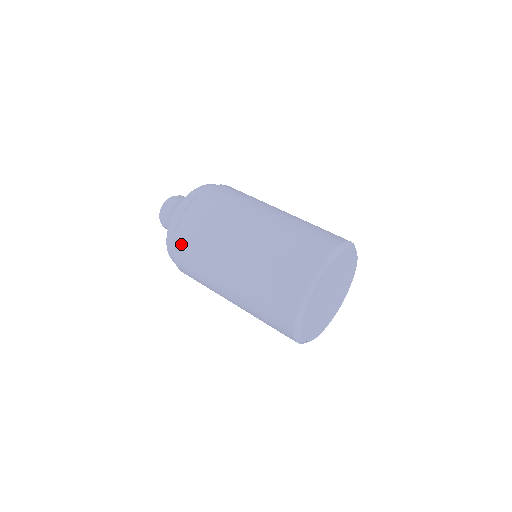
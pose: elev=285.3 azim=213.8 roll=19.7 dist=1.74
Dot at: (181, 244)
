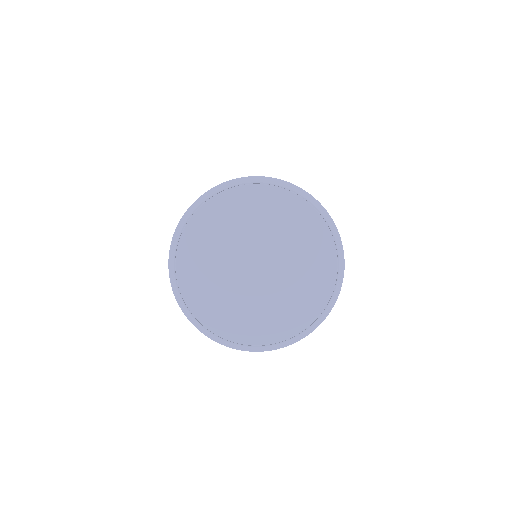
Dot at: occluded
